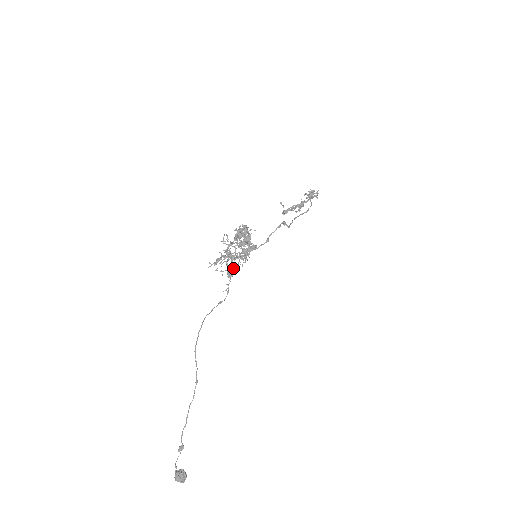
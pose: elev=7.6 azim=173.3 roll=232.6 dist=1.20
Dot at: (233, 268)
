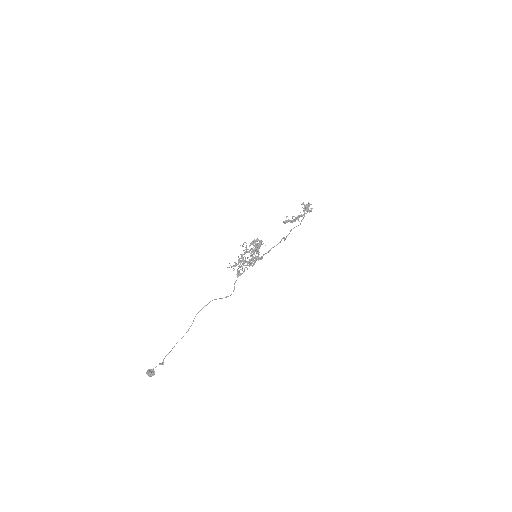
Dot at: occluded
